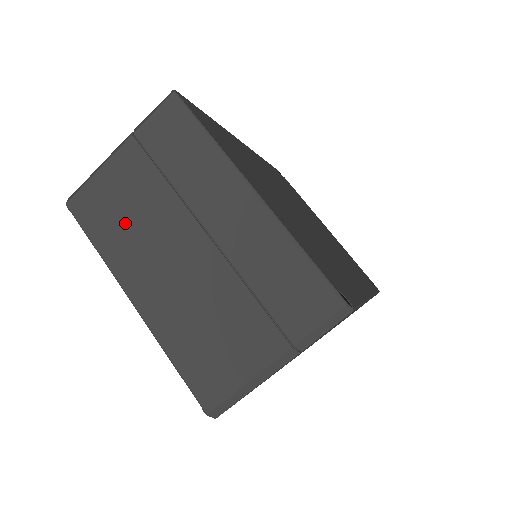
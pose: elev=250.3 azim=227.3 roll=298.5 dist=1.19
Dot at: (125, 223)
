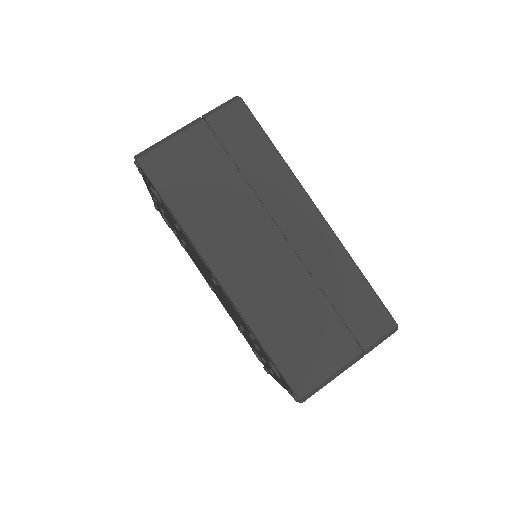
Dot at: occluded
